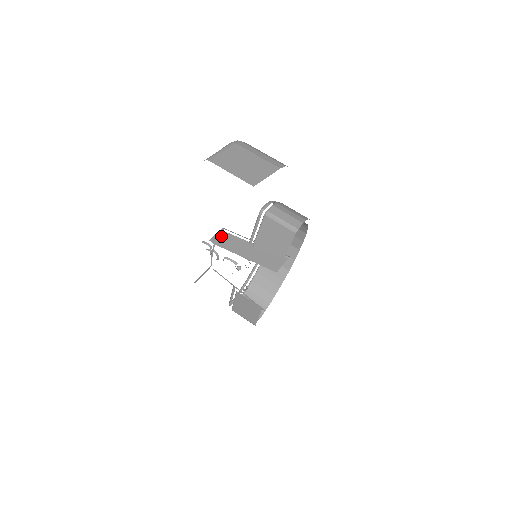
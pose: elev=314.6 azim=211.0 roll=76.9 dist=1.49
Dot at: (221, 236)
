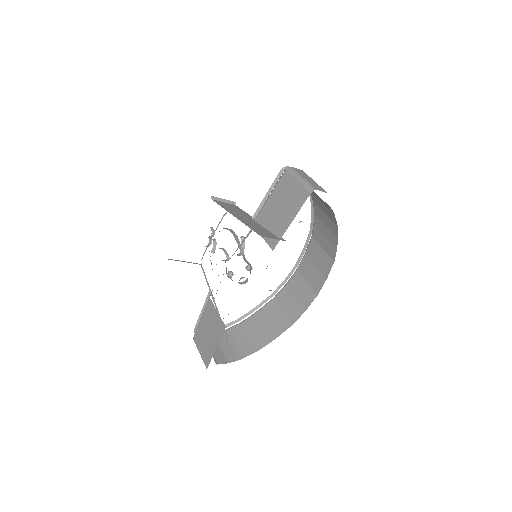
Dot at: (227, 203)
